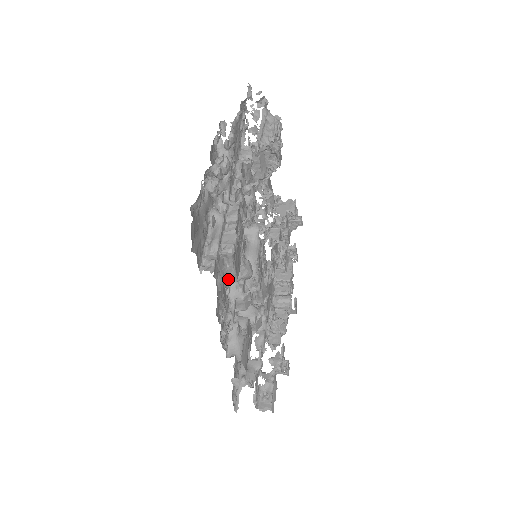
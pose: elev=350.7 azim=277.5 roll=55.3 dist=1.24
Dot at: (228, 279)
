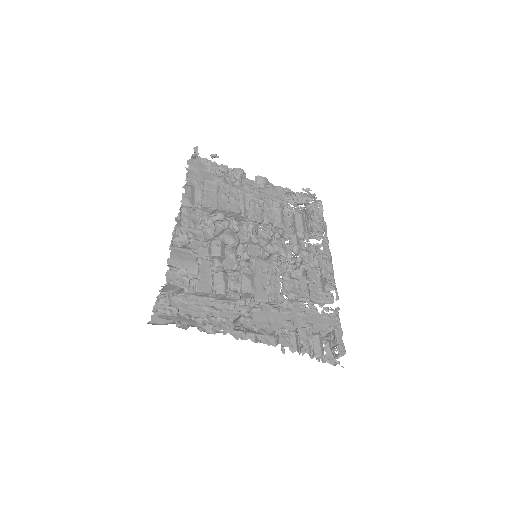
Dot at: (202, 204)
